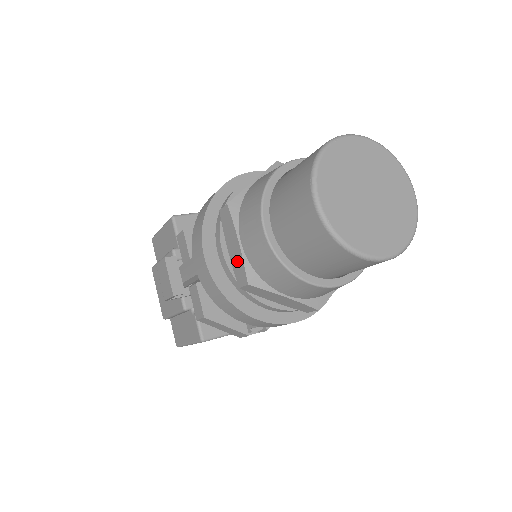
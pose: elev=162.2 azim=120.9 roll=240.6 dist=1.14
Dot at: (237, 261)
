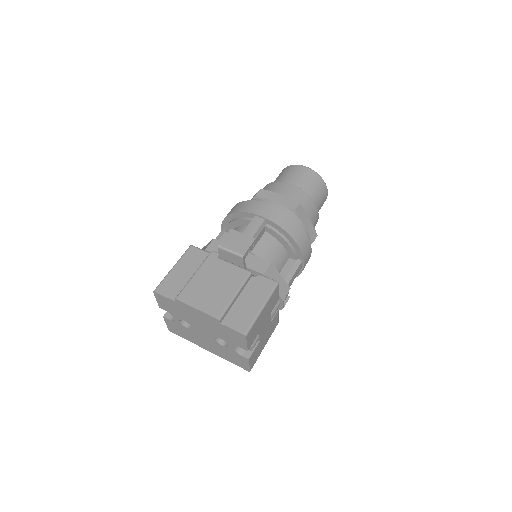
Dot at: (285, 201)
